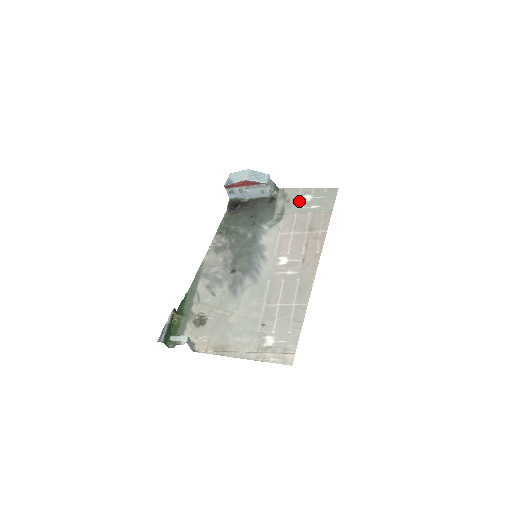
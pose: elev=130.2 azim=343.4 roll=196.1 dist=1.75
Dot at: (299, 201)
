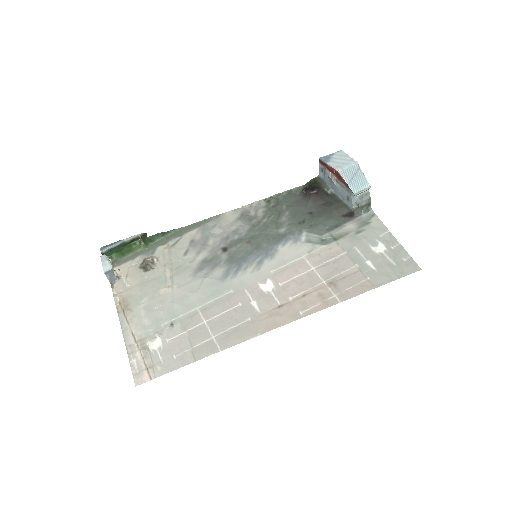
Dot at: (367, 242)
